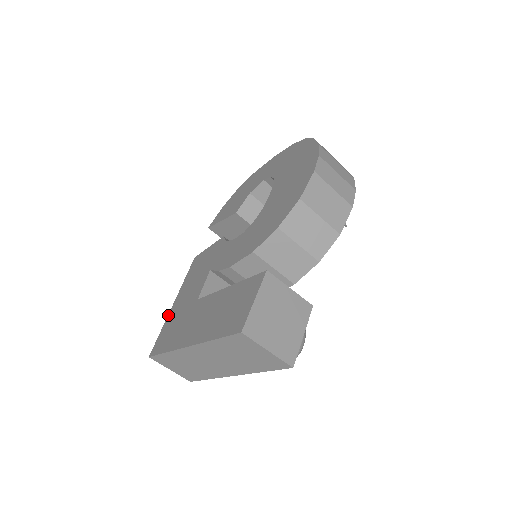
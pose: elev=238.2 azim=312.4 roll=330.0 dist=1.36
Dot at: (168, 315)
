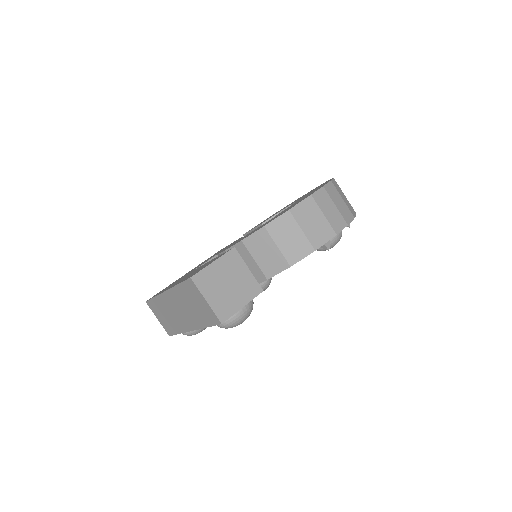
Dot at: (176, 280)
